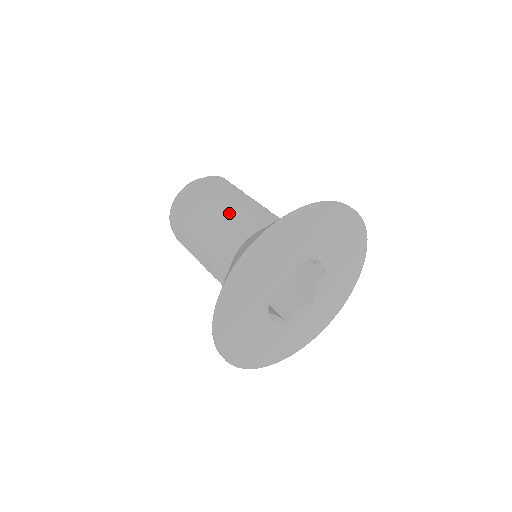
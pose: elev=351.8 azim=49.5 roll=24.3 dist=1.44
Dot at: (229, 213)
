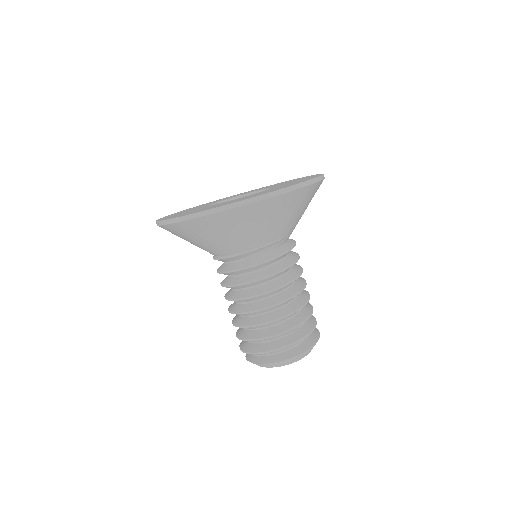
Dot at: occluded
